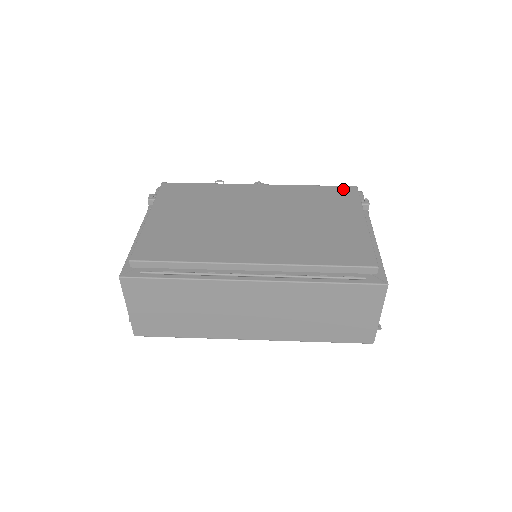
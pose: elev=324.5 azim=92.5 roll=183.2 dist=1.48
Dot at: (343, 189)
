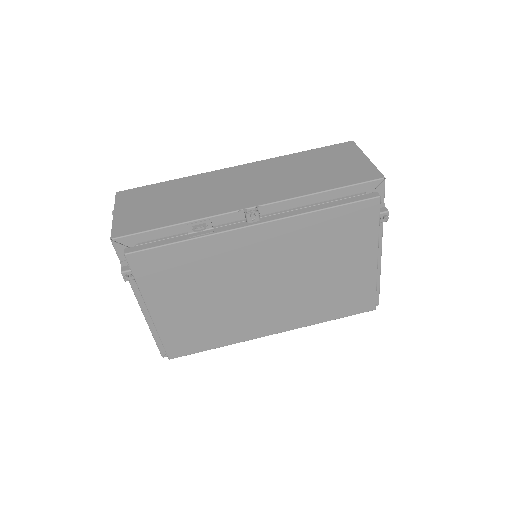
Dot at: (362, 209)
